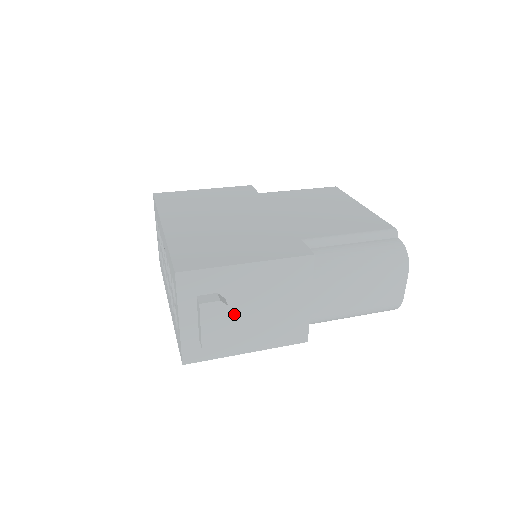
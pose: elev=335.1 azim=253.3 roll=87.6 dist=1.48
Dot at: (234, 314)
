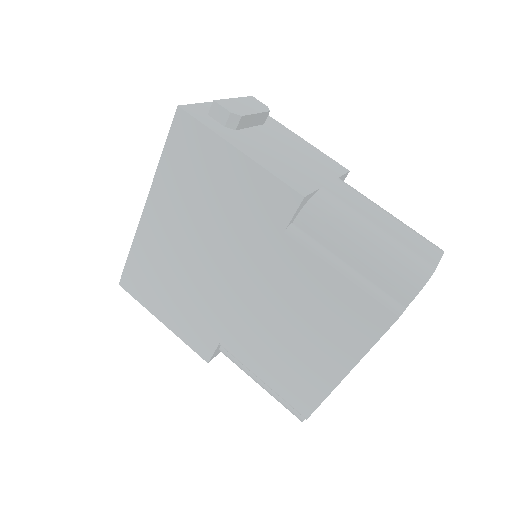
Dot at: occluded
